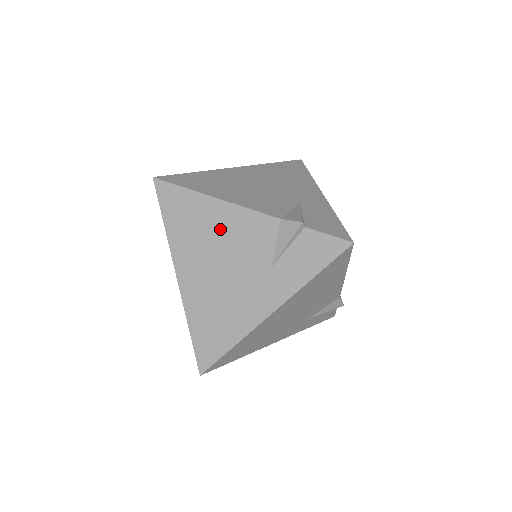
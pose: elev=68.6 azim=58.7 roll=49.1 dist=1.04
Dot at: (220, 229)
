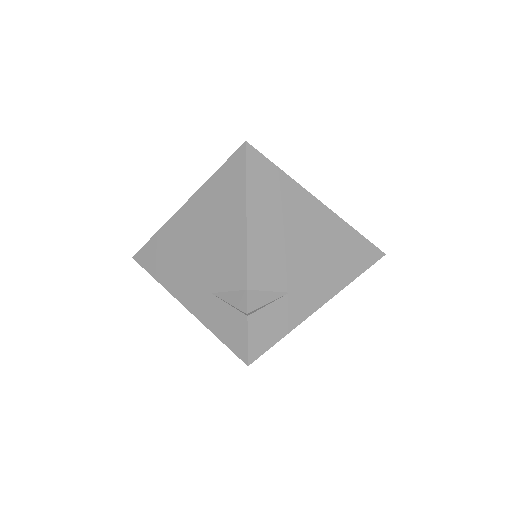
Dot at: (225, 232)
